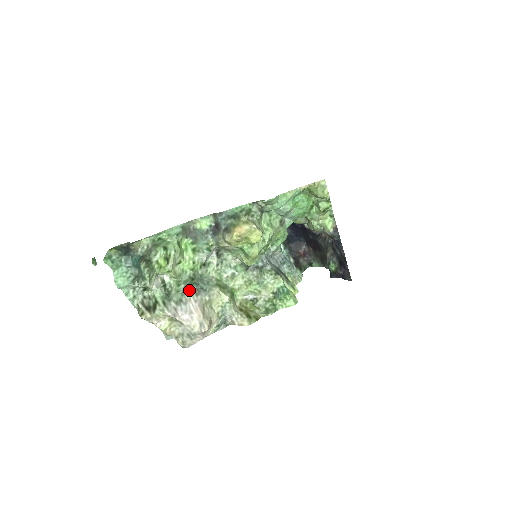
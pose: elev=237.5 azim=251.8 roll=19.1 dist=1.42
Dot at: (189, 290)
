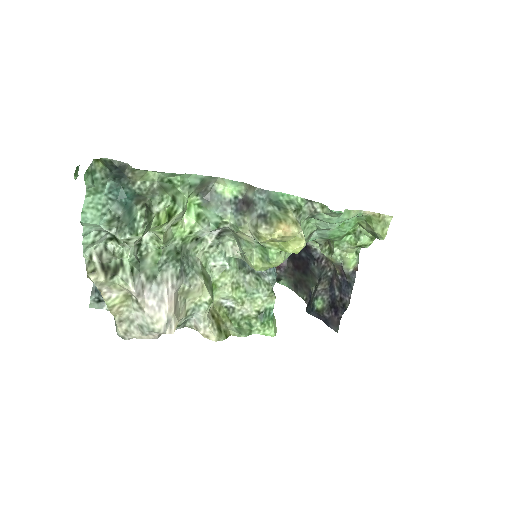
Dot at: (170, 267)
